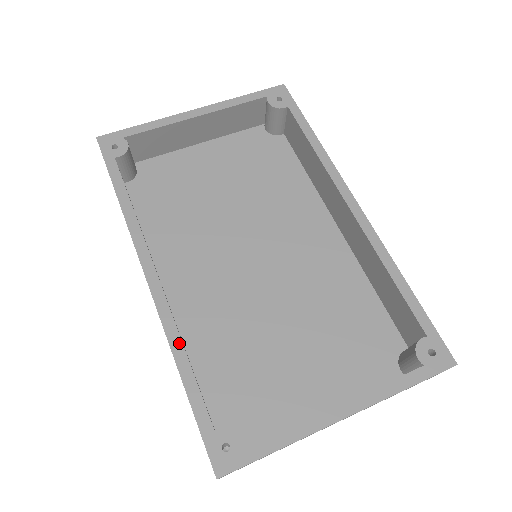
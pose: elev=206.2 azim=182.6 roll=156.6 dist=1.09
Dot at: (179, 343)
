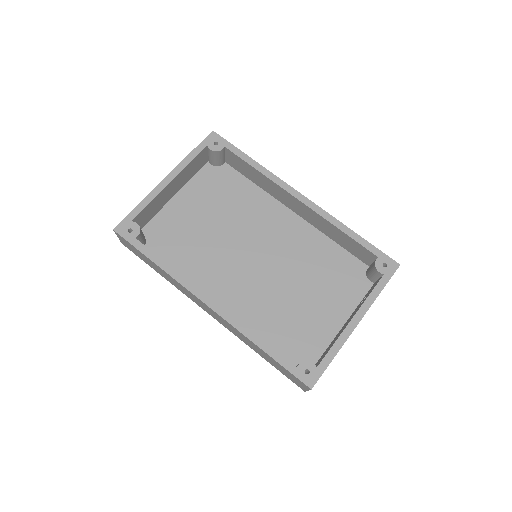
Dot at: (250, 332)
